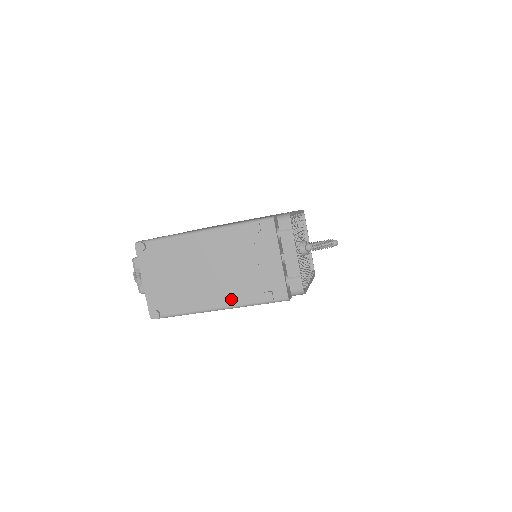
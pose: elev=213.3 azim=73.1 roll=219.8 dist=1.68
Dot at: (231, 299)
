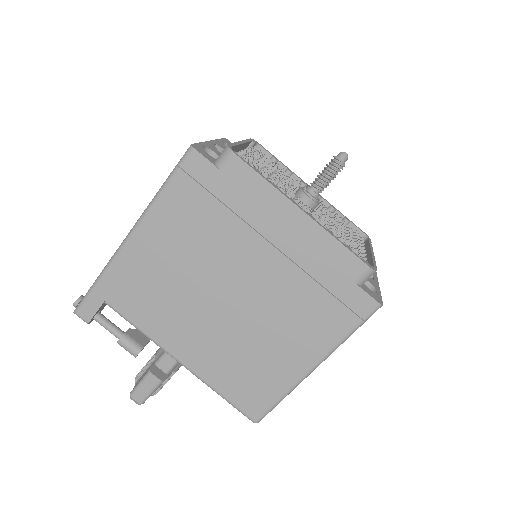
Dot at: occluded
